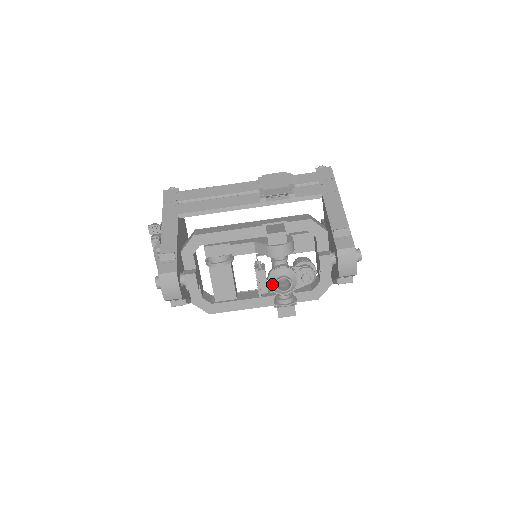
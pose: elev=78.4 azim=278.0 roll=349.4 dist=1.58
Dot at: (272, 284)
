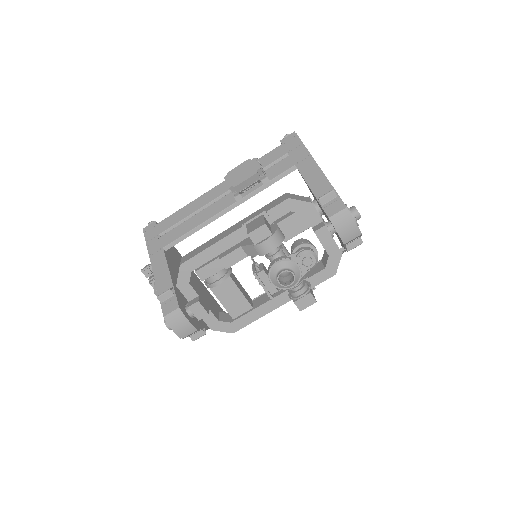
Dot at: (275, 282)
